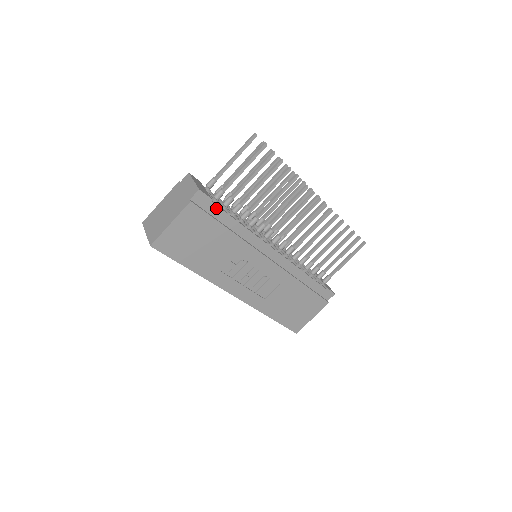
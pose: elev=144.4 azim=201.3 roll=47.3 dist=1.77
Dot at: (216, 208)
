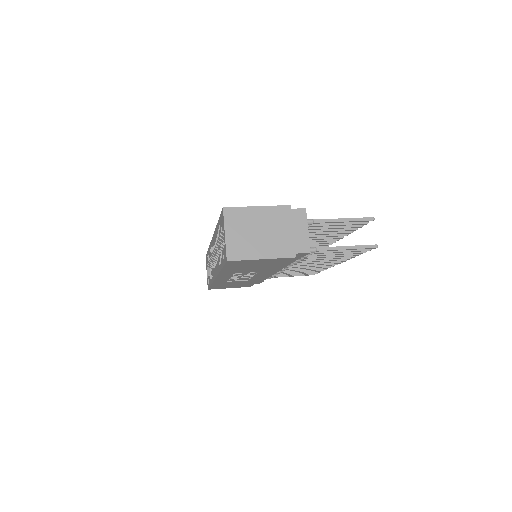
Dot at: (297, 258)
